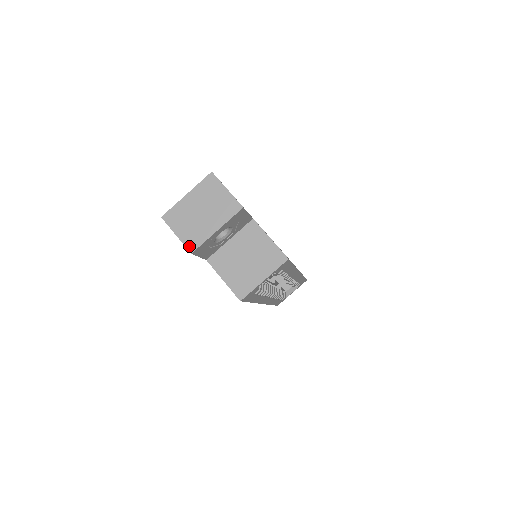
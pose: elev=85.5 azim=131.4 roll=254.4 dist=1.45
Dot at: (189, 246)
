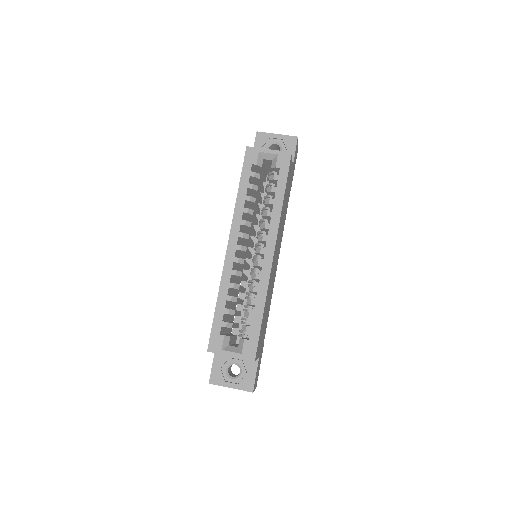
Dot at: (259, 133)
